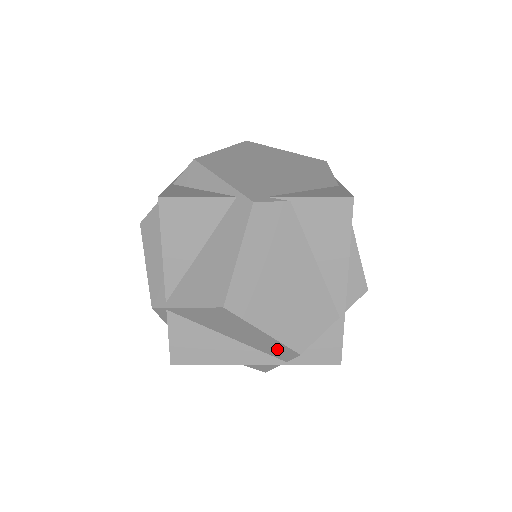
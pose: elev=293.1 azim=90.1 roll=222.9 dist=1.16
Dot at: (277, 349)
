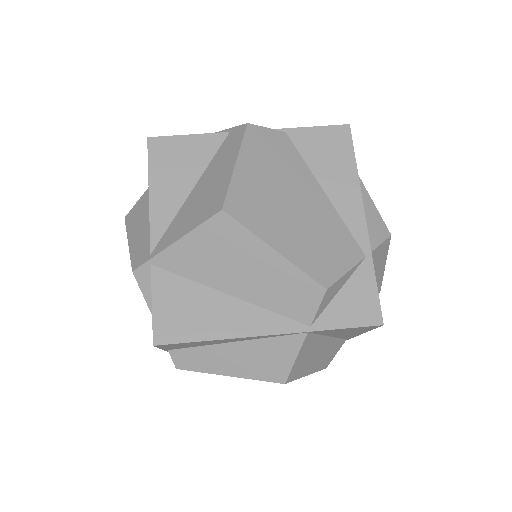
Dot at: (295, 292)
